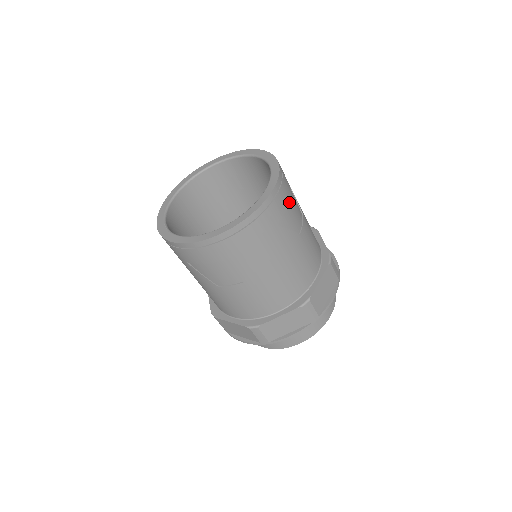
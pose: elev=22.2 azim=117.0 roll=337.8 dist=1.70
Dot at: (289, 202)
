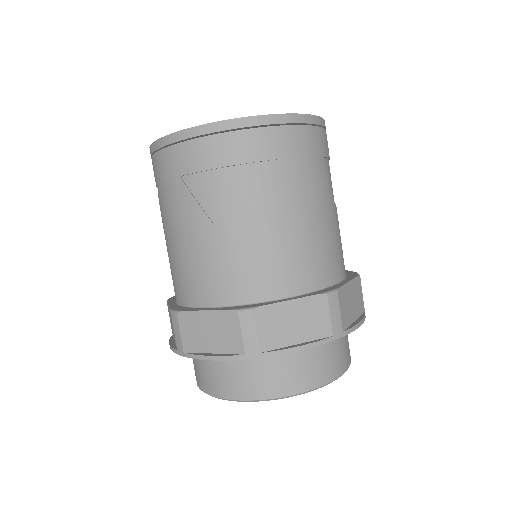
Dot at: (329, 158)
